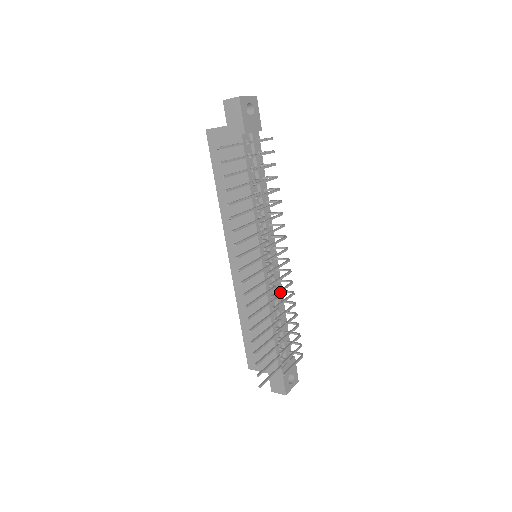
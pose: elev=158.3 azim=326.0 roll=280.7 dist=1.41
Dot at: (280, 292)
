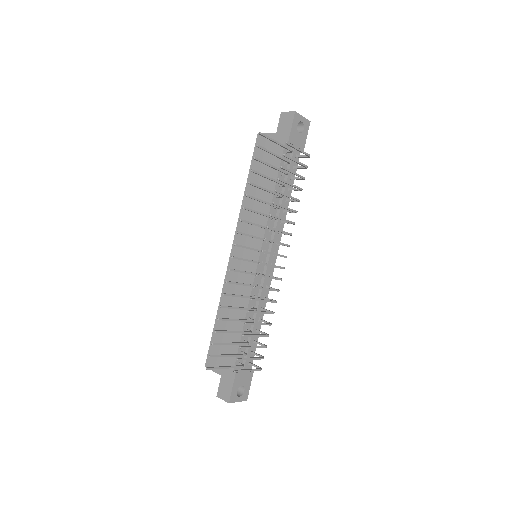
Dot at: (264, 289)
